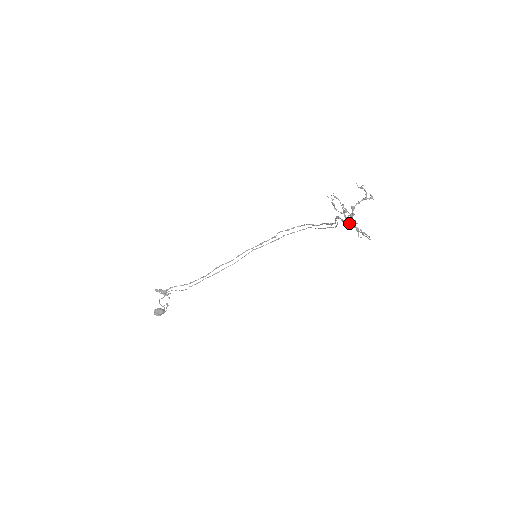
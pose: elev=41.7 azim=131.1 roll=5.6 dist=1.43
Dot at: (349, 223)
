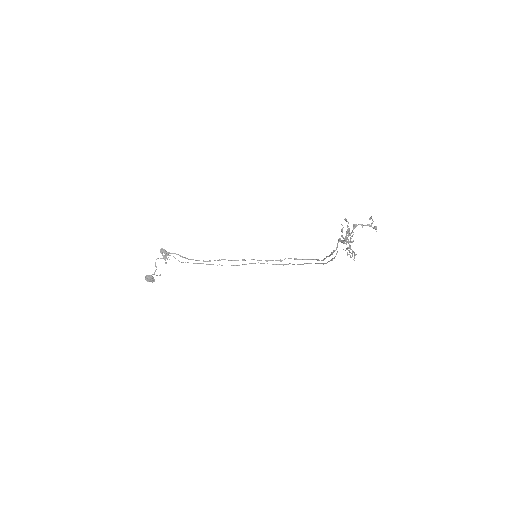
Dot at: (345, 240)
